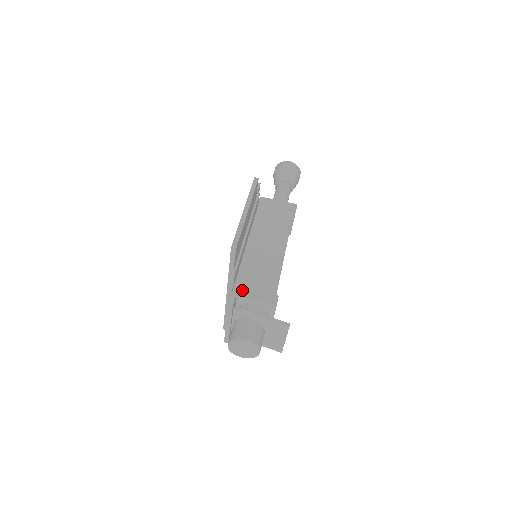
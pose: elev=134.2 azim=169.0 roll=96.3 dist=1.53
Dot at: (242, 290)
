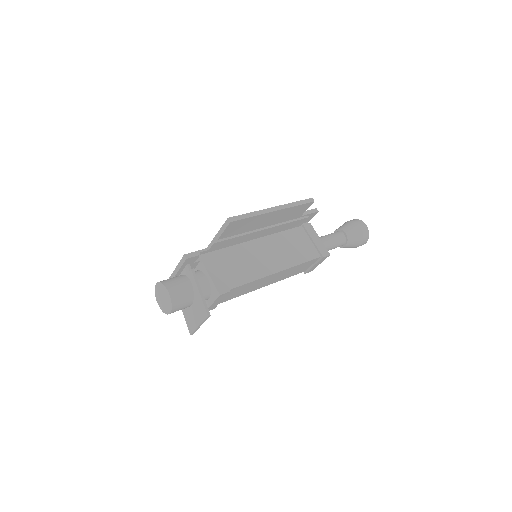
Dot at: (210, 260)
